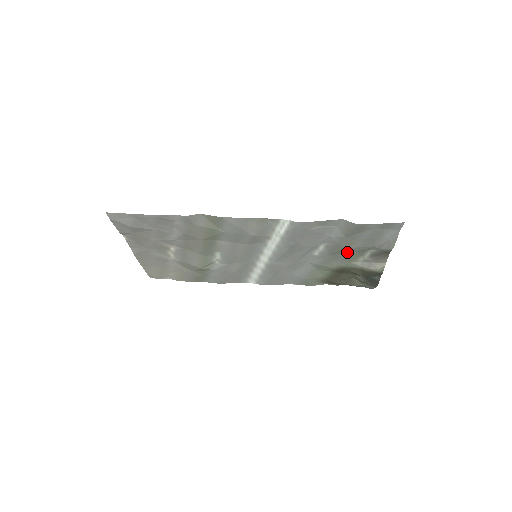
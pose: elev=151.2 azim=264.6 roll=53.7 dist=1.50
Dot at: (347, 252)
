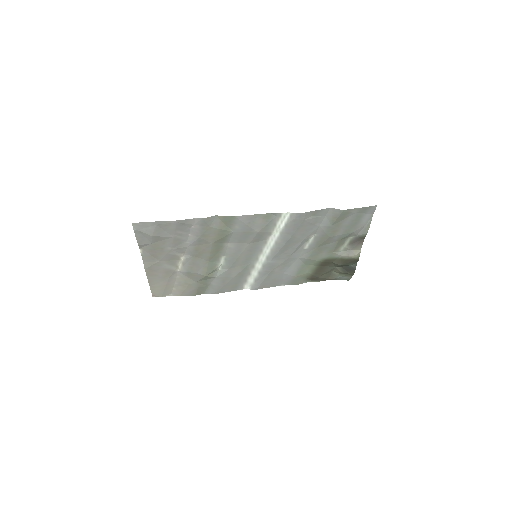
Dot at: (331, 242)
